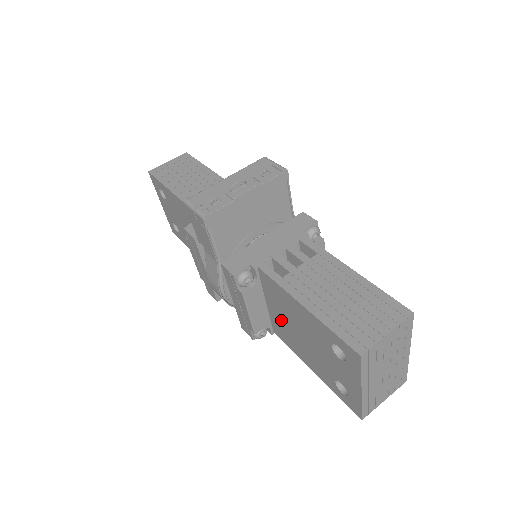
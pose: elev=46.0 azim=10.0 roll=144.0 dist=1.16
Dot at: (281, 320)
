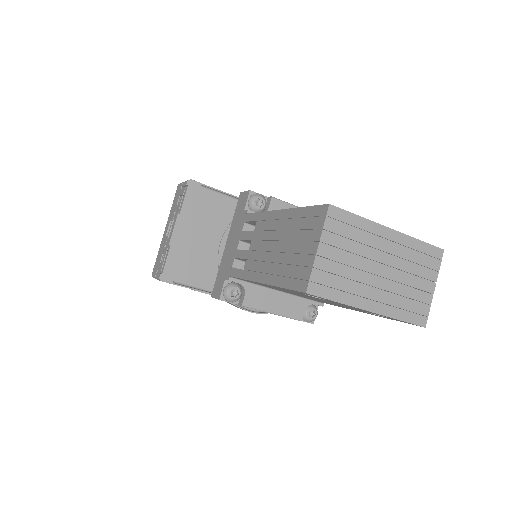
Dot at: occluded
